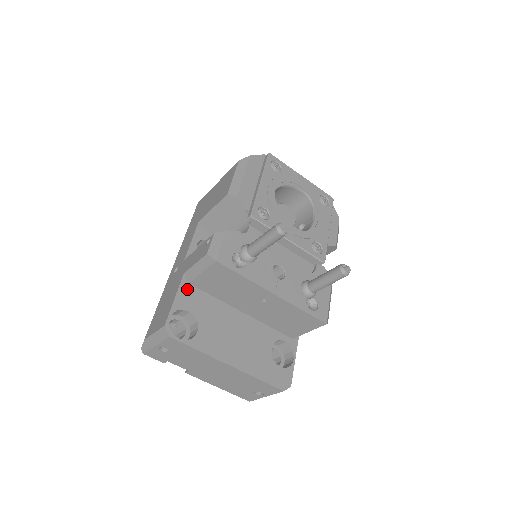
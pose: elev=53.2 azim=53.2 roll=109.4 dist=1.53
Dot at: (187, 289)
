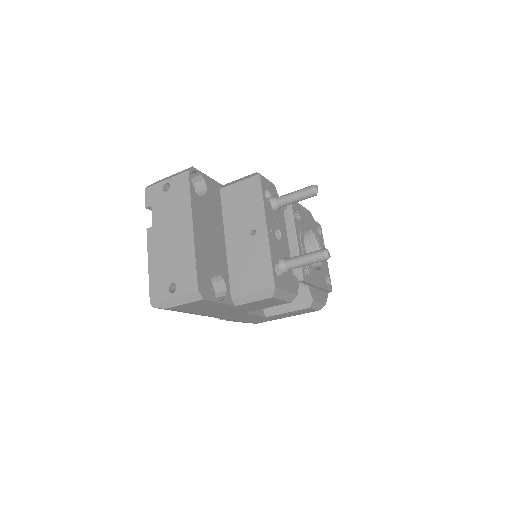
Dot at: (217, 187)
